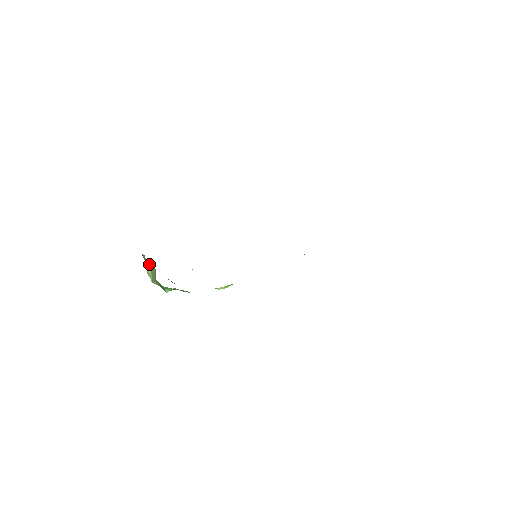
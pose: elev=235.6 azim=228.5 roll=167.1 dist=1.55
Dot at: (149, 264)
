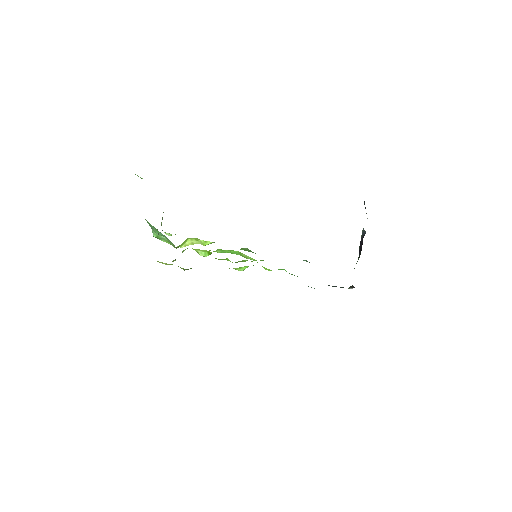
Dot at: (163, 212)
